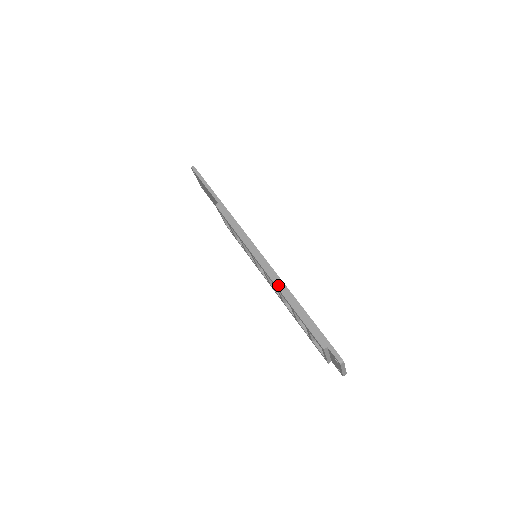
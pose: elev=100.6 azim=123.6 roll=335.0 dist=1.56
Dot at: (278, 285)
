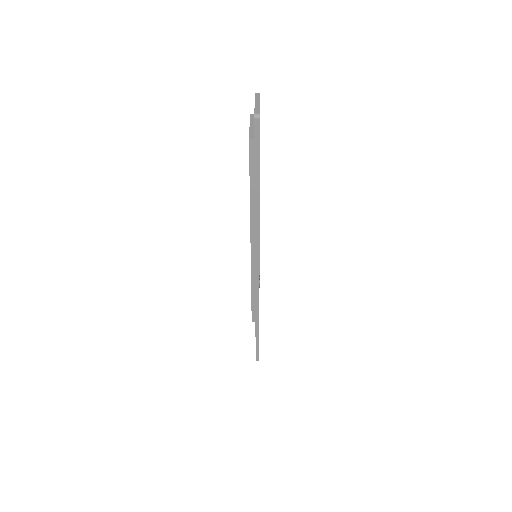
Dot at: occluded
